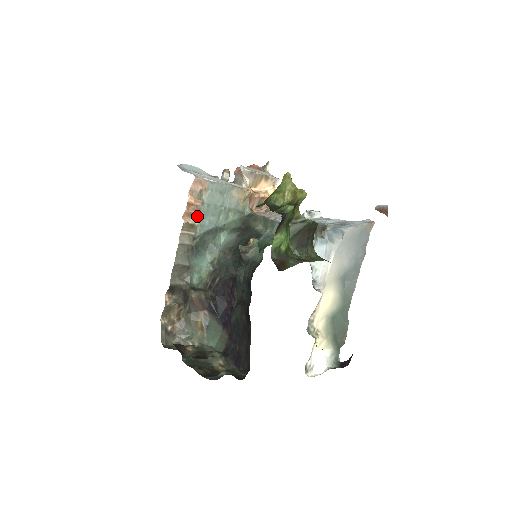
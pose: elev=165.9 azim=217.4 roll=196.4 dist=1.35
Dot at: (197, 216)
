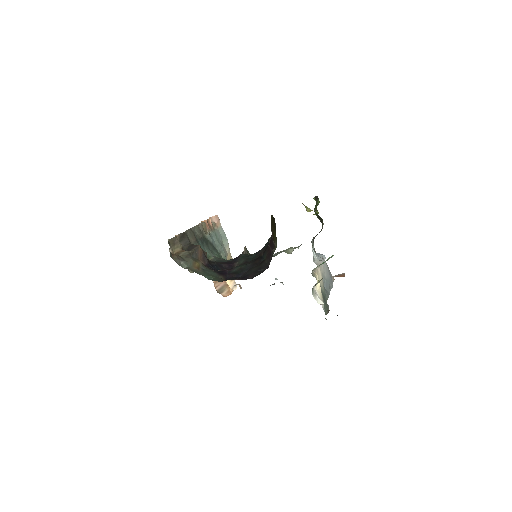
Dot at: (209, 231)
